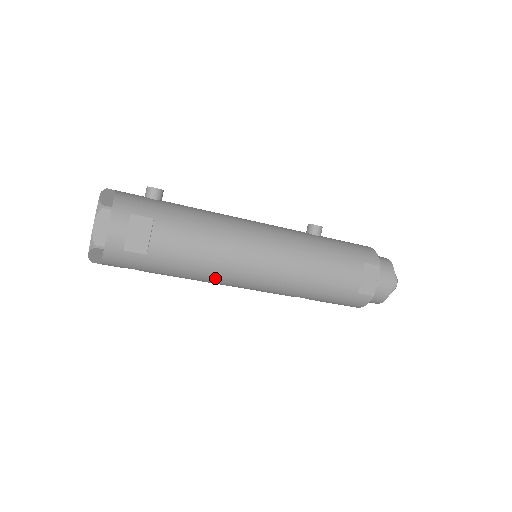
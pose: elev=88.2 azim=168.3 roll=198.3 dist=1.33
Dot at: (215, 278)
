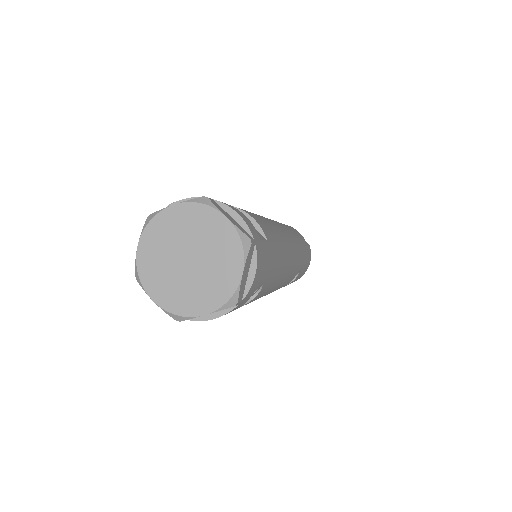
Dot at: (287, 262)
